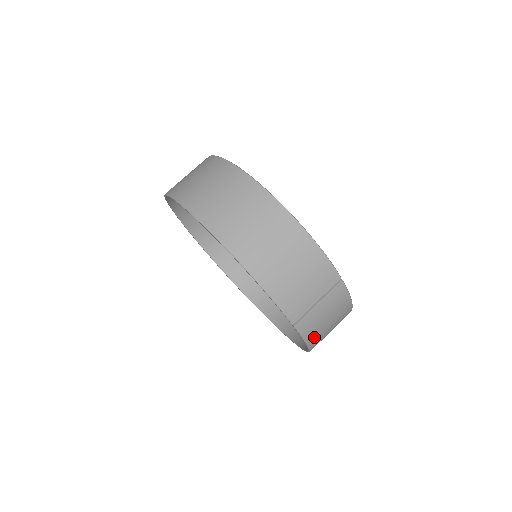
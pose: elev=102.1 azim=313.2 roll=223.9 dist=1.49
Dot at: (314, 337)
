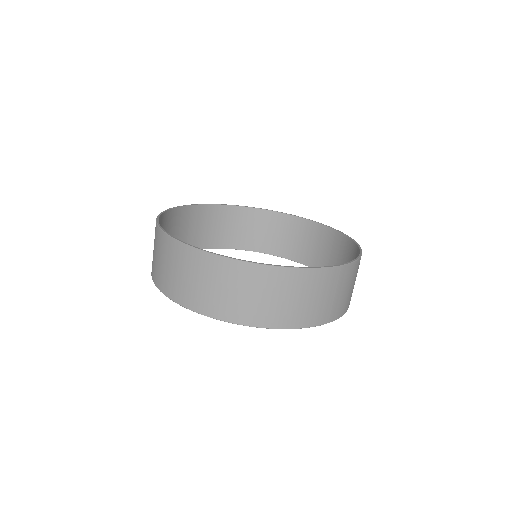
Dot at: (347, 304)
